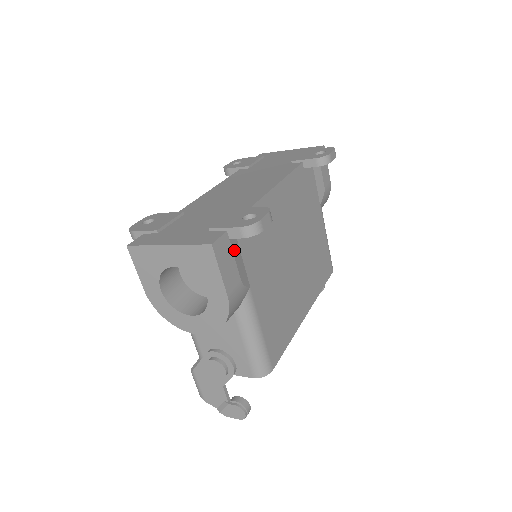
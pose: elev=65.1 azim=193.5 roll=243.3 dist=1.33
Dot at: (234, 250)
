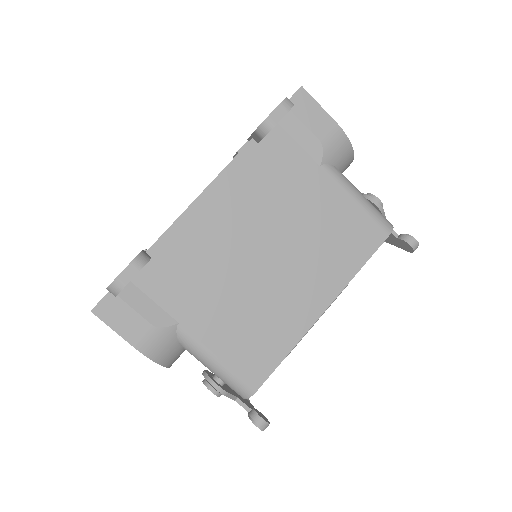
Dot at: (132, 301)
